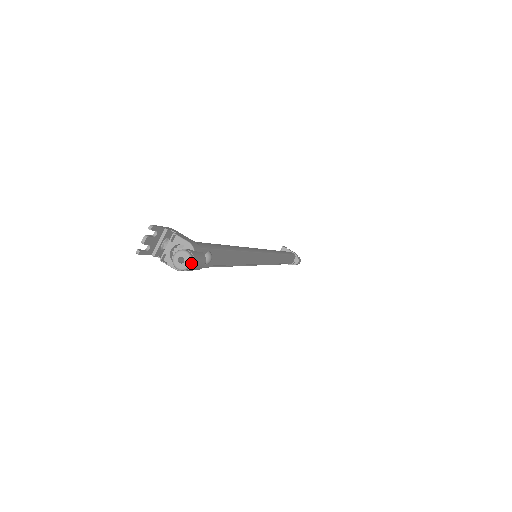
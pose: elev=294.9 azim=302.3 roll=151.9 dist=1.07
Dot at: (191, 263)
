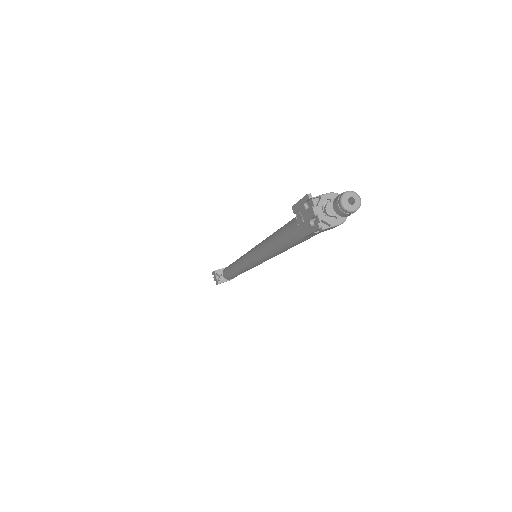
Dot at: (359, 197)
